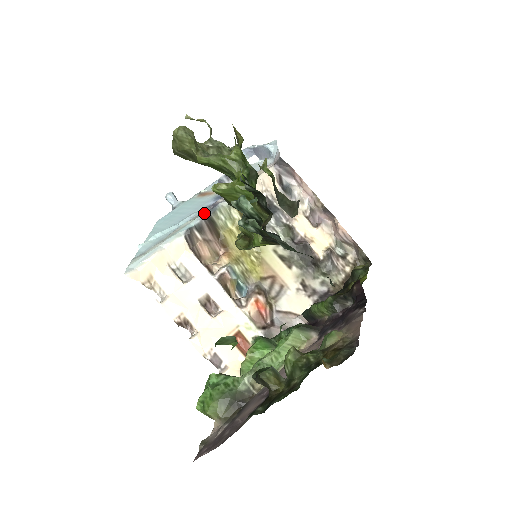
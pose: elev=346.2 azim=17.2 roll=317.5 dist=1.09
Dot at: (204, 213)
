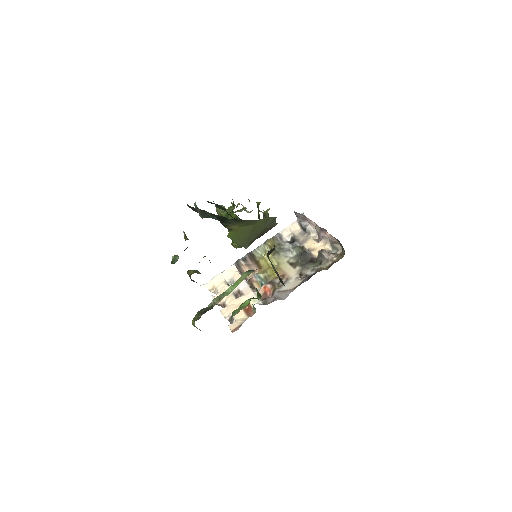
Dot at: (250, 252)
